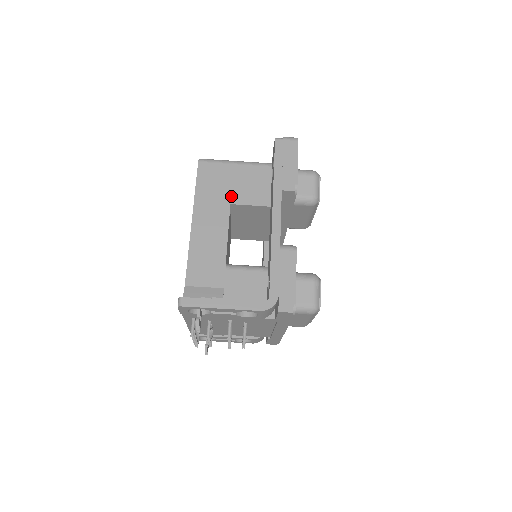
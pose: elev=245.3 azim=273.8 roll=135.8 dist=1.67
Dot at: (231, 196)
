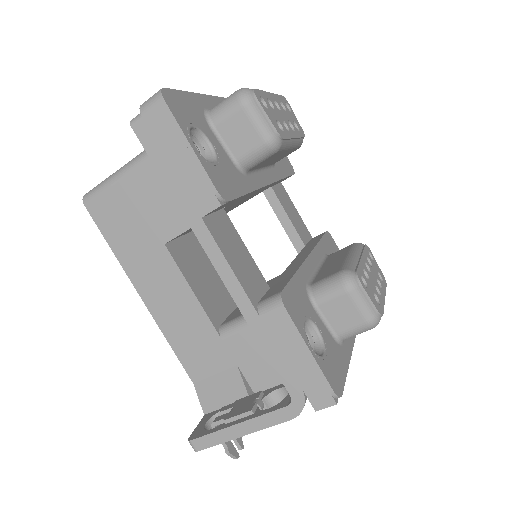
Dot at: (157, 231)
